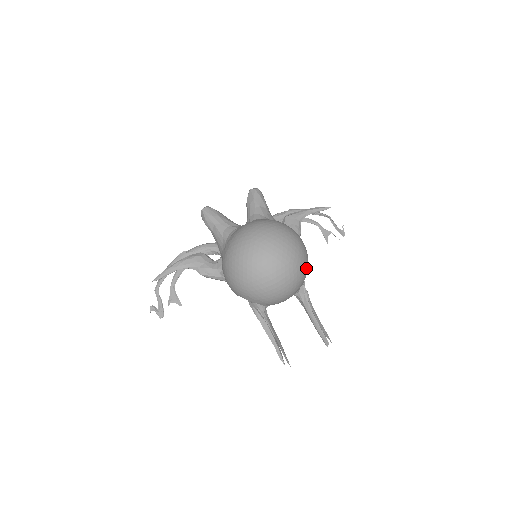
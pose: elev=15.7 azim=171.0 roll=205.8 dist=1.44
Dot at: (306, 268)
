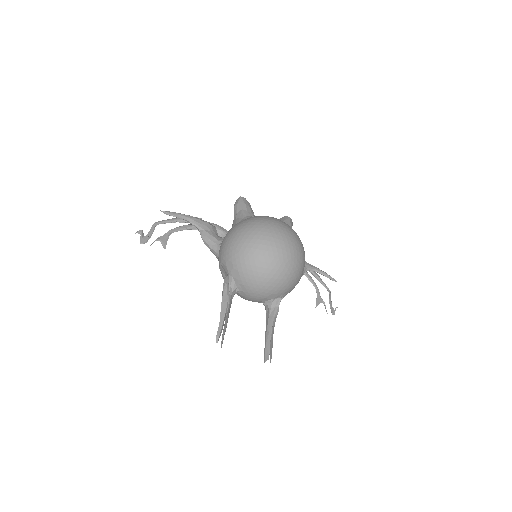
Dot at: (295, 281)
